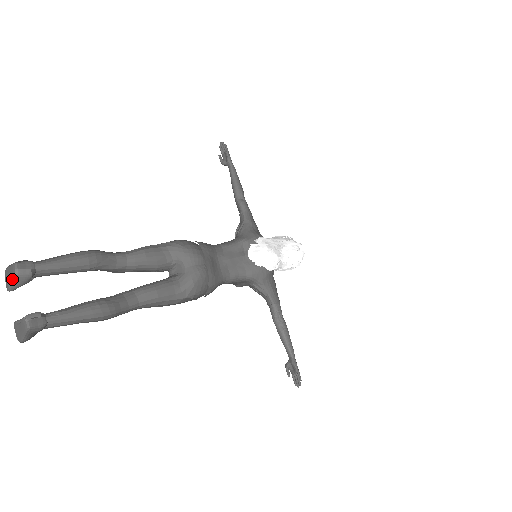
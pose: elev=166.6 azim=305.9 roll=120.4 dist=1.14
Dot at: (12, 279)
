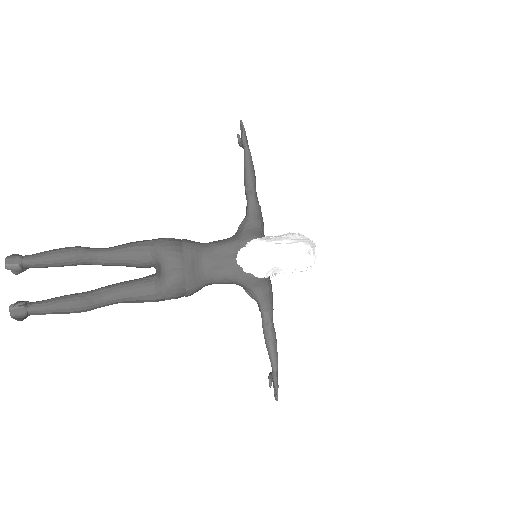
Dot at: occluded
